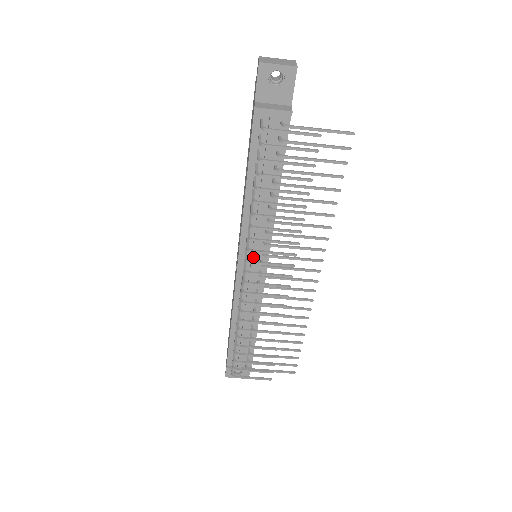
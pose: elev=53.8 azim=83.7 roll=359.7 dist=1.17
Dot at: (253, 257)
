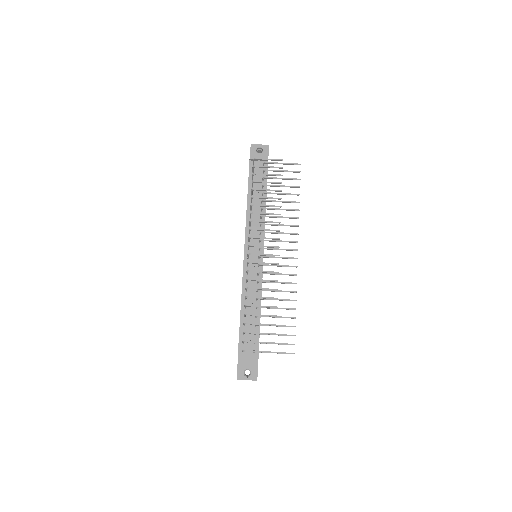
Dot at: occluded
